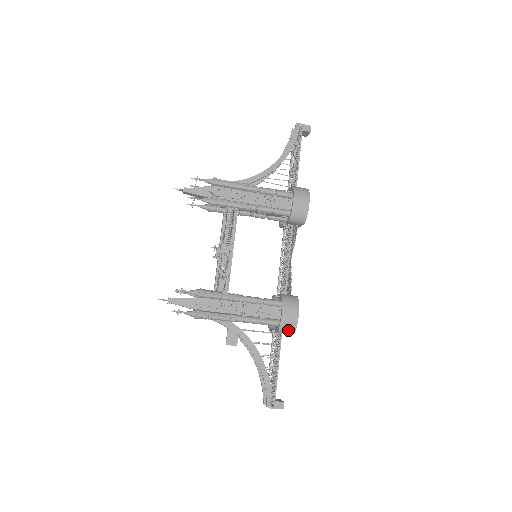
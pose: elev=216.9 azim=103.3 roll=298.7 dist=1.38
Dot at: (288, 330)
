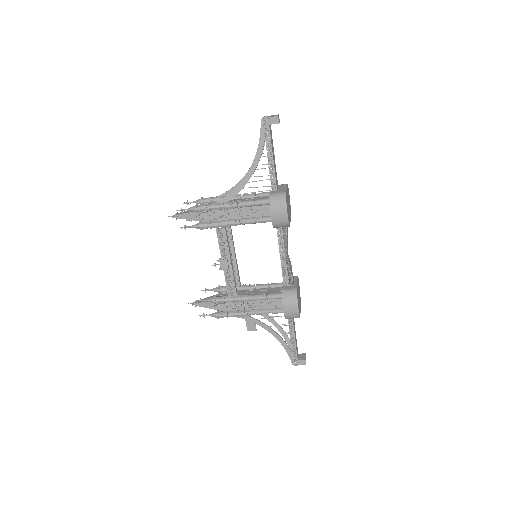
Dot at: occluded
